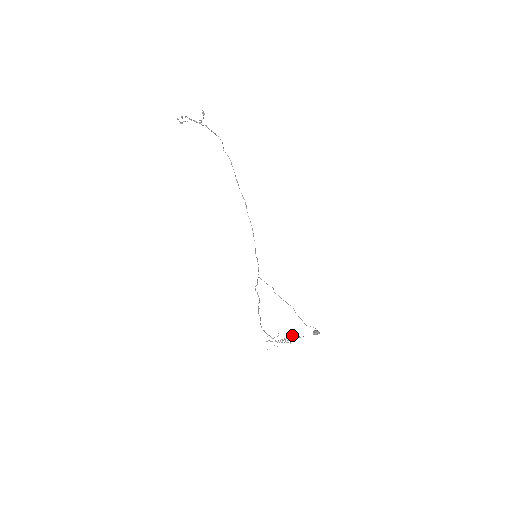
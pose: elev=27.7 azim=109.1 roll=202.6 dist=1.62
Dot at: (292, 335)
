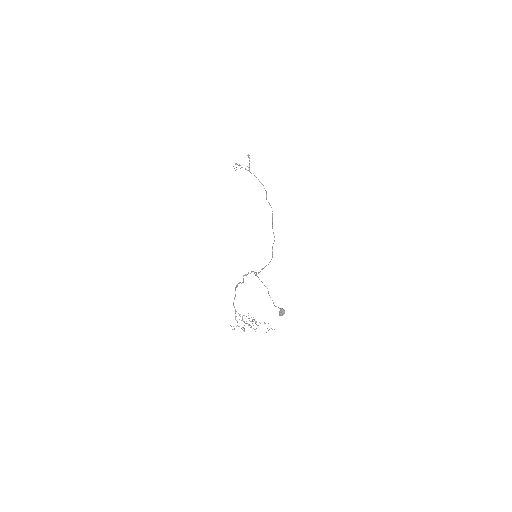
Dot at: occluded
